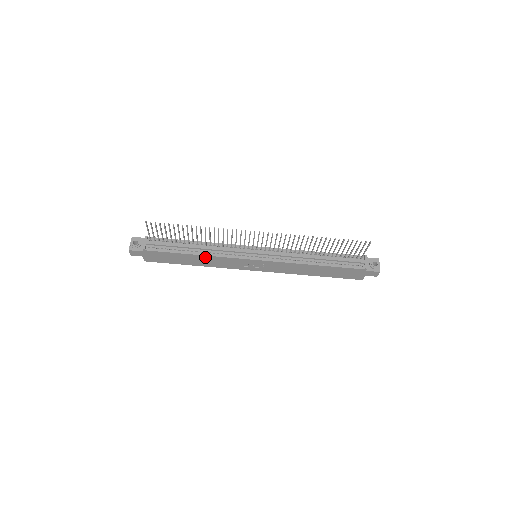
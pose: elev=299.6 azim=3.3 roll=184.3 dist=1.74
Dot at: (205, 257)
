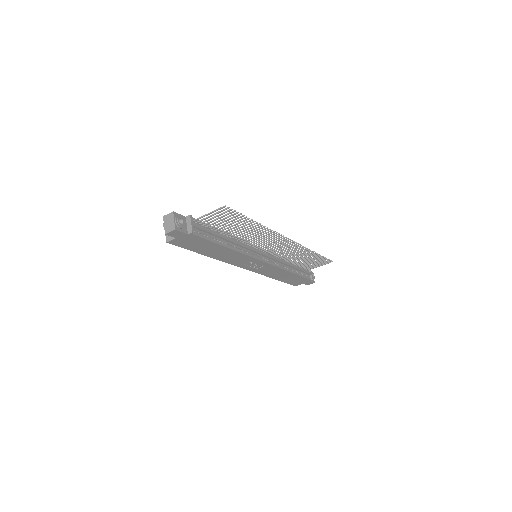
Dot at: (231, 251)
